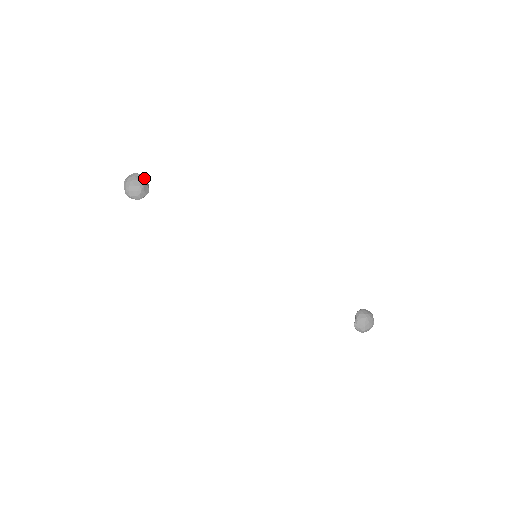
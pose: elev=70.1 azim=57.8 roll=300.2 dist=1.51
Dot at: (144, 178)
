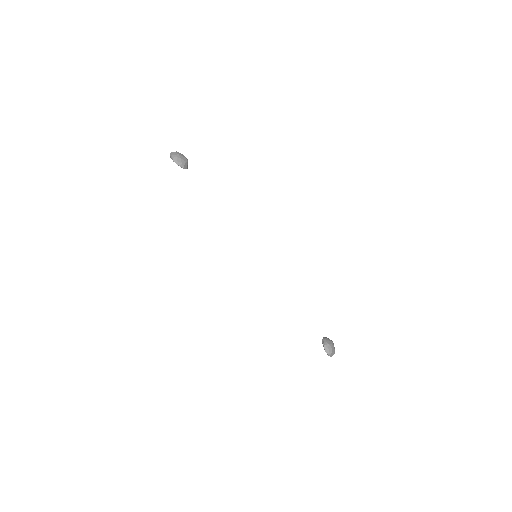
Dot at: occluded
